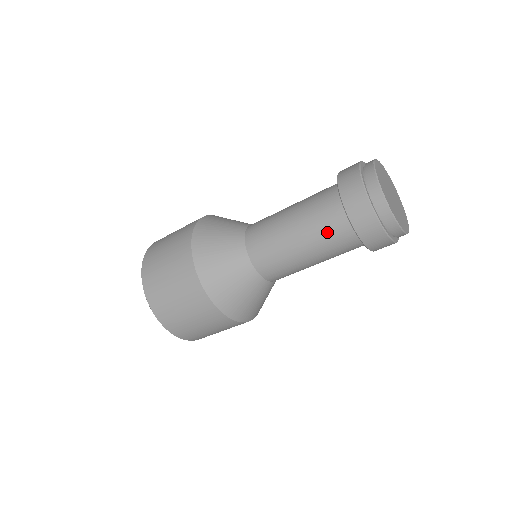
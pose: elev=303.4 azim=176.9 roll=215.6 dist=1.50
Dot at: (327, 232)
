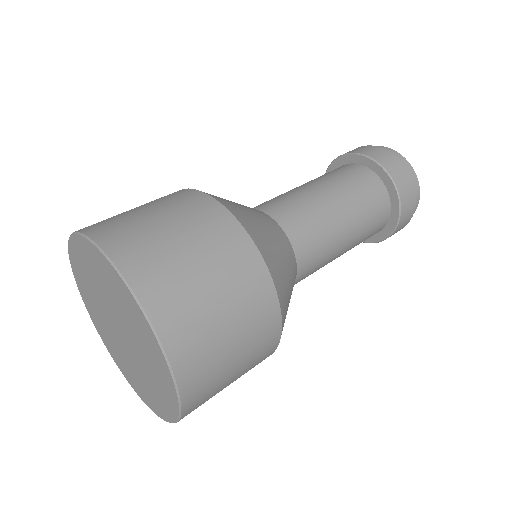
Dot at: (368, 200)
